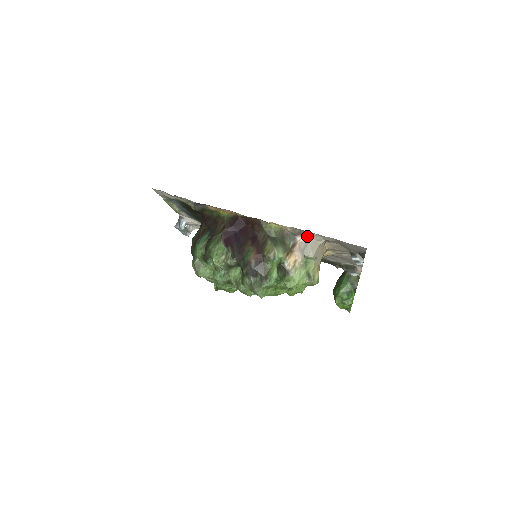
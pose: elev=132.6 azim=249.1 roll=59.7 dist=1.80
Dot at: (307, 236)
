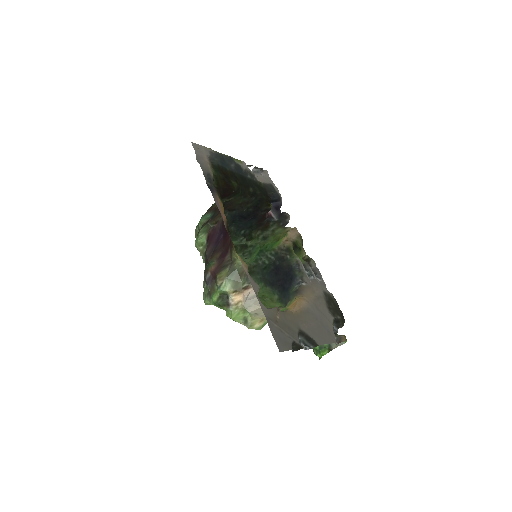
Dot at: (258, 291)
